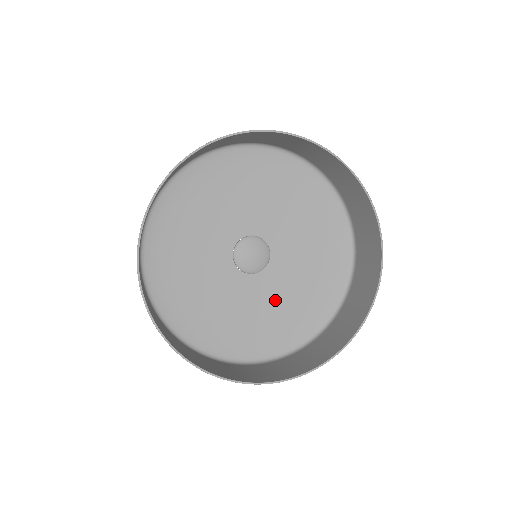
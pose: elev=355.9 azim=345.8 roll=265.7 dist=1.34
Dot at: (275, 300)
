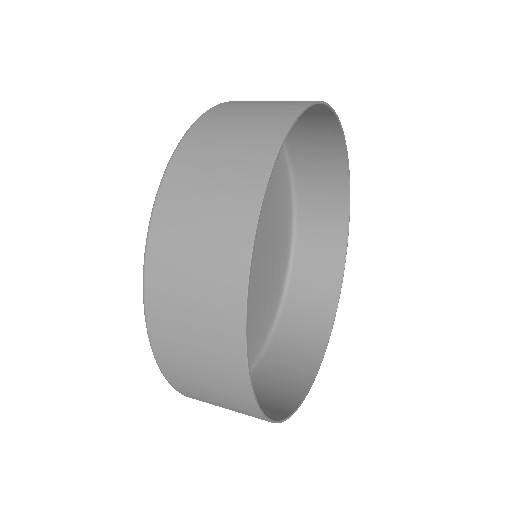
Dot at: occluded
